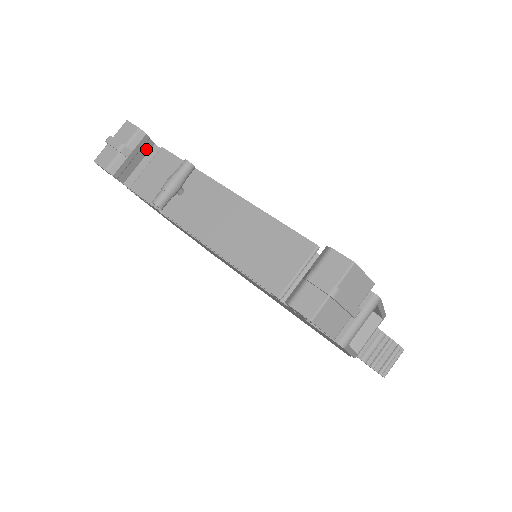
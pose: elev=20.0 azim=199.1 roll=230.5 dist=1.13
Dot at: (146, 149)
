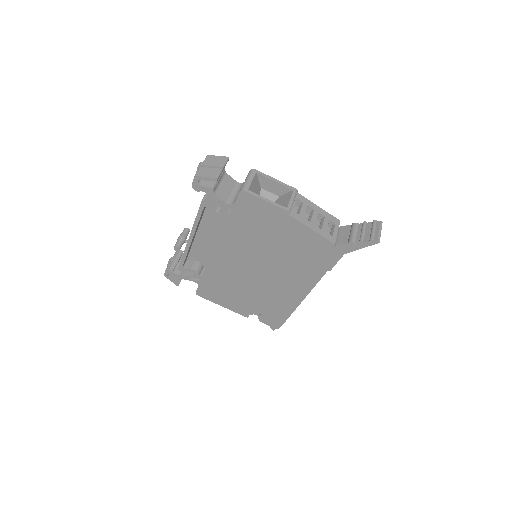
Dot at: occluded
